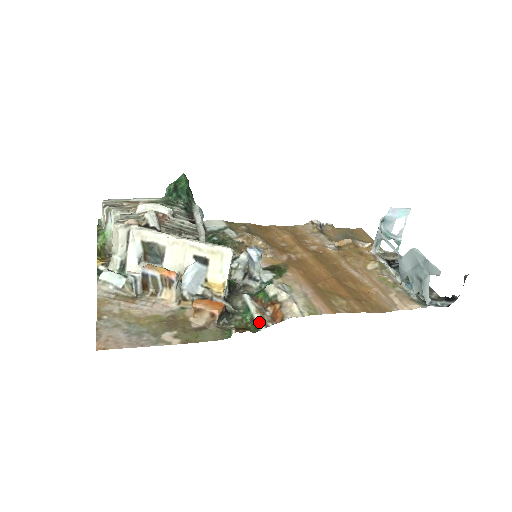
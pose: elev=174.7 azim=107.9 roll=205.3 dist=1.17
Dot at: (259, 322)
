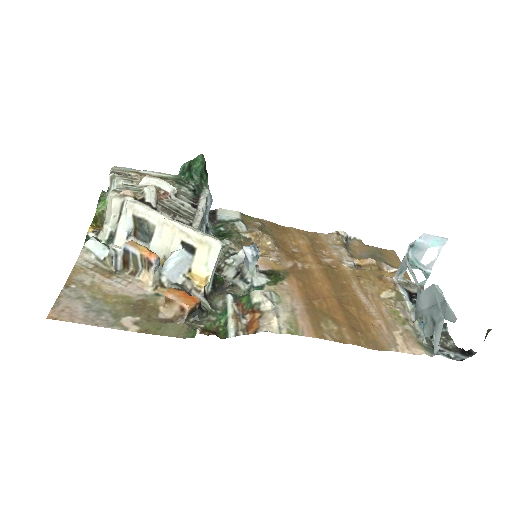
Dot at: (231, 328)
